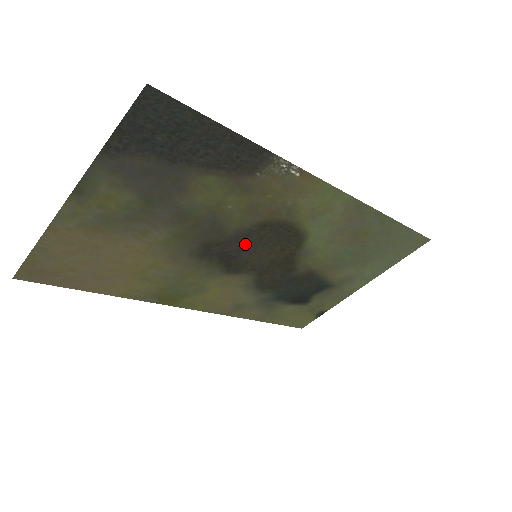
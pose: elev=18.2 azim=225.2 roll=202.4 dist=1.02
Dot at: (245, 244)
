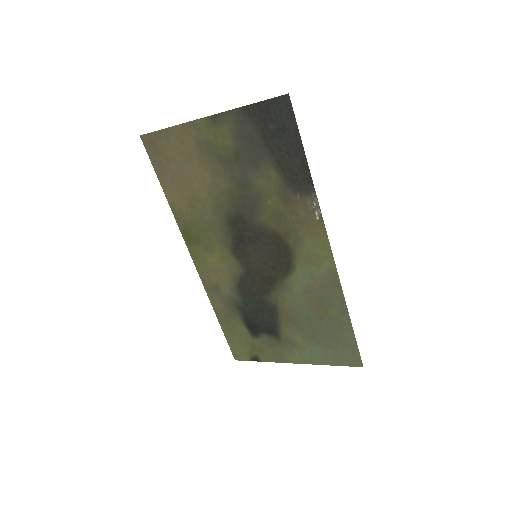
Dot at: (257, 240)
